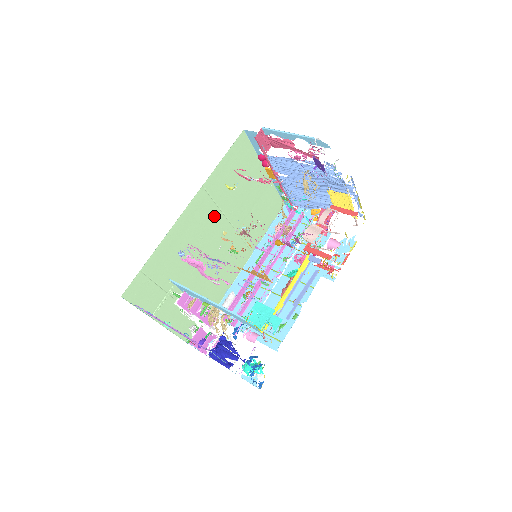
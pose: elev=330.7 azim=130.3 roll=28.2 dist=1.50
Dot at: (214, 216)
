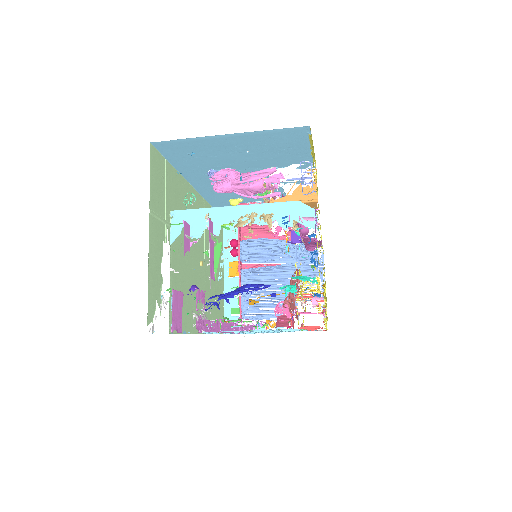
Dot at: occluded
